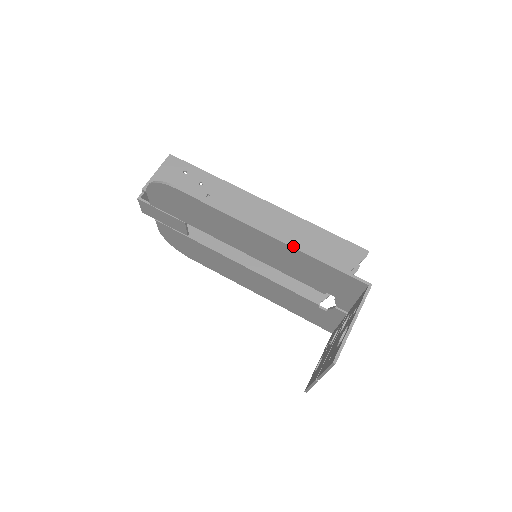
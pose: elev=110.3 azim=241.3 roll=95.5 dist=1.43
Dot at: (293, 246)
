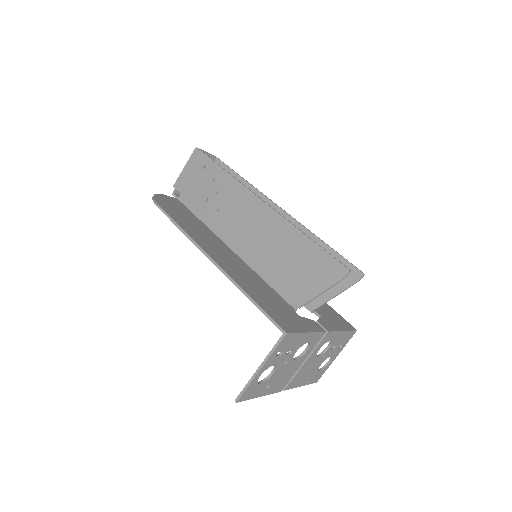
Dot at: (229, 278)
